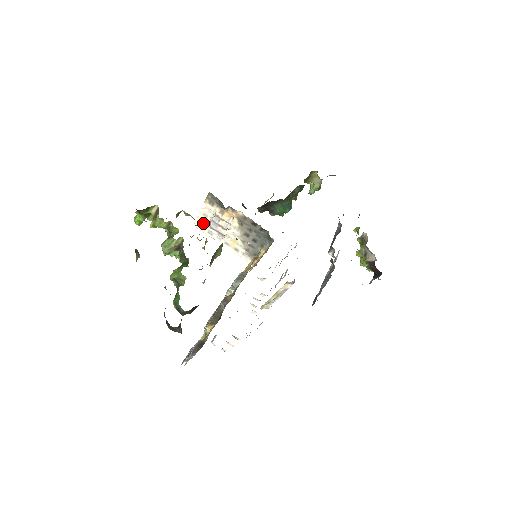
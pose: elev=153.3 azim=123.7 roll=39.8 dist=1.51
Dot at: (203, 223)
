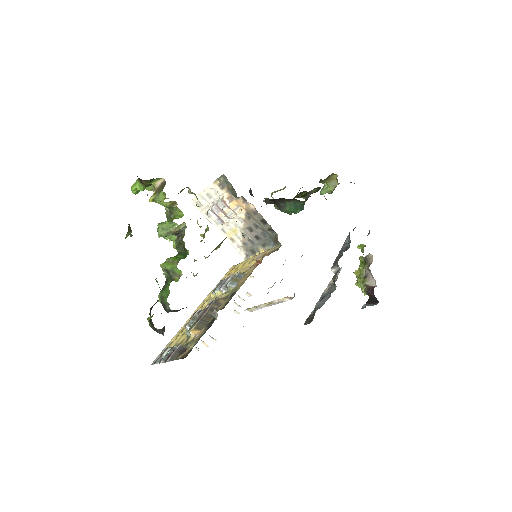
Dot at: (203, 203)
